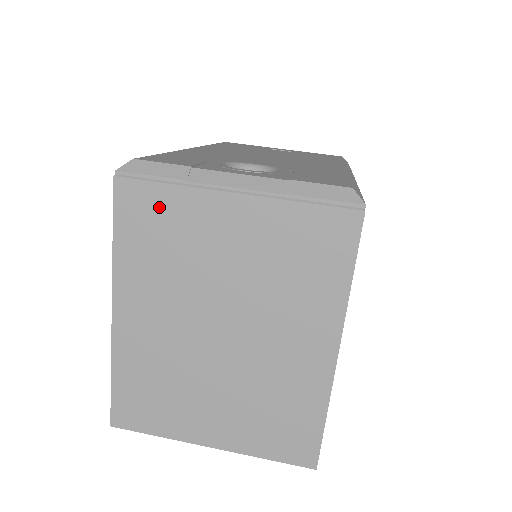
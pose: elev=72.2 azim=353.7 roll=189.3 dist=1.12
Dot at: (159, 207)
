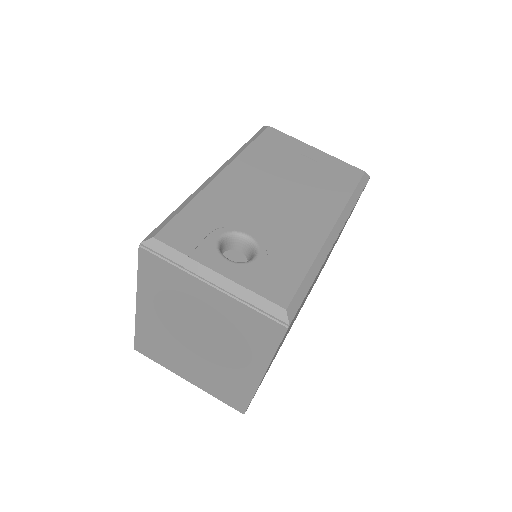
Dot at: (165, 272)
